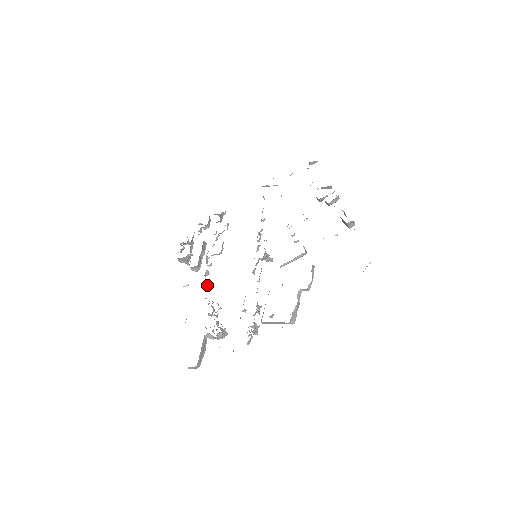
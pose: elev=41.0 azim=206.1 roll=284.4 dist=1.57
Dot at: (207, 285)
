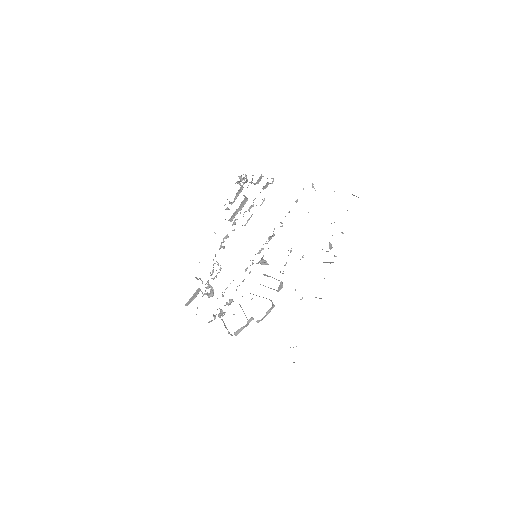
Dot at: (222, 247)
